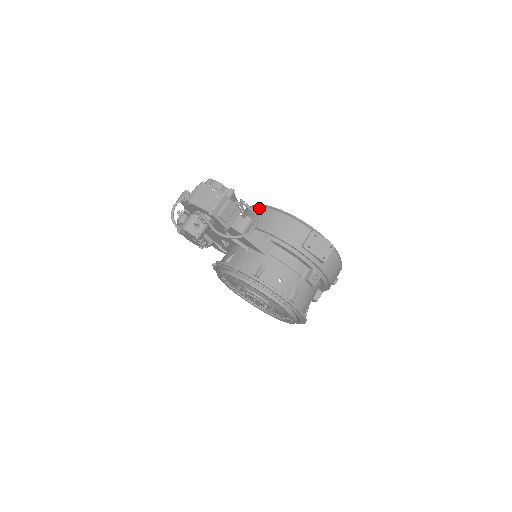
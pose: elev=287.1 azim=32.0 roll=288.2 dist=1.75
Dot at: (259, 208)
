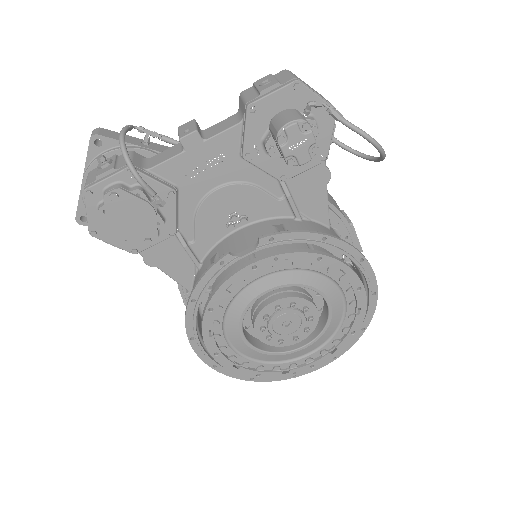
Dot at: occluded
